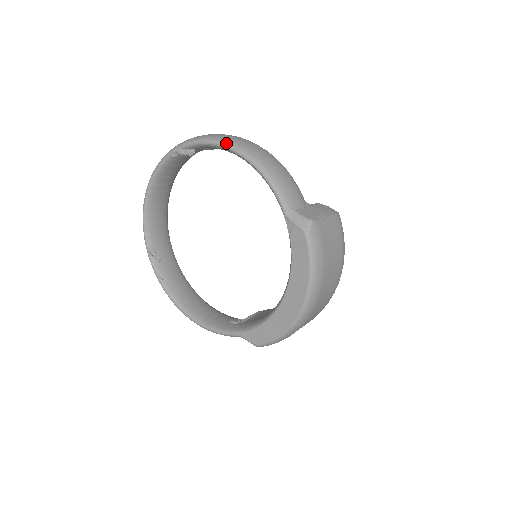
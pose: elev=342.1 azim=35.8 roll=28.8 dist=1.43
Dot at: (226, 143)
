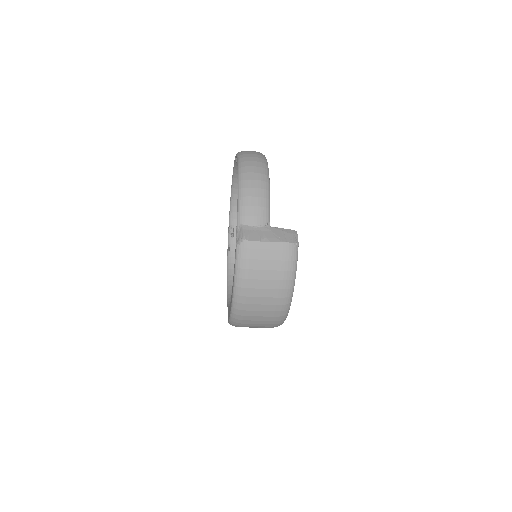
Dot at: (239, 161)
